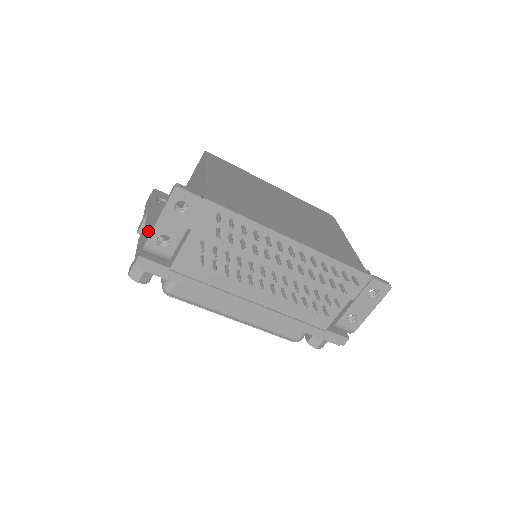
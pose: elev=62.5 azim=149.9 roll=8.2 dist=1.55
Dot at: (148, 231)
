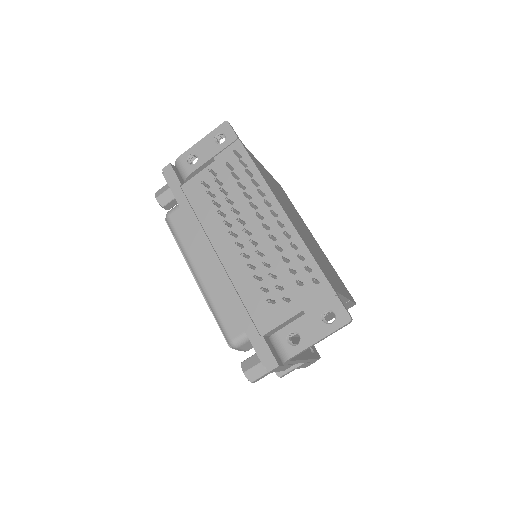
Dot at: occluded
